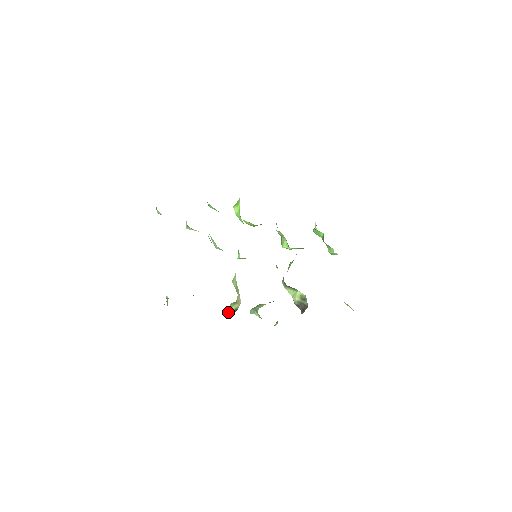
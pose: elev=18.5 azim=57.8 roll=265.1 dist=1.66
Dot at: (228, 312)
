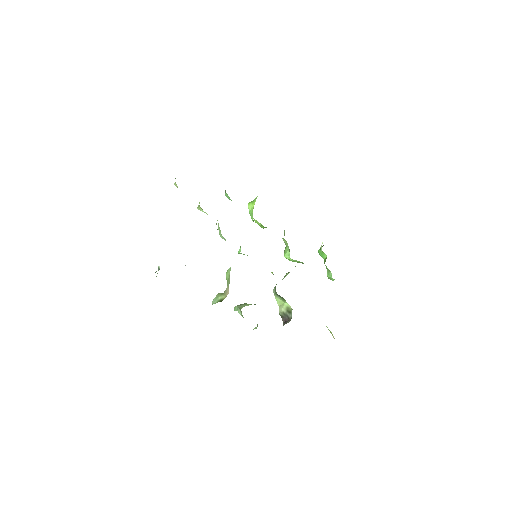
Dot at: (213, 301)
